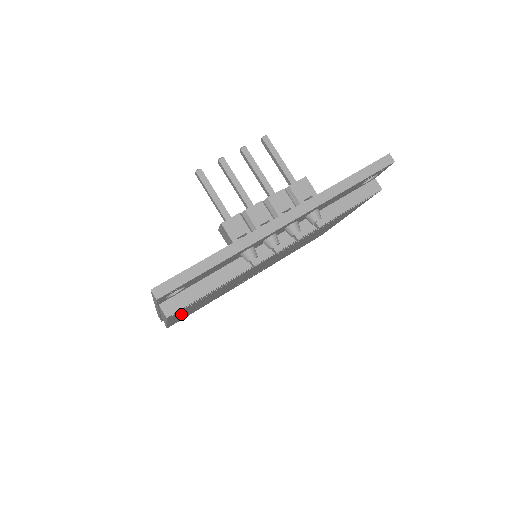
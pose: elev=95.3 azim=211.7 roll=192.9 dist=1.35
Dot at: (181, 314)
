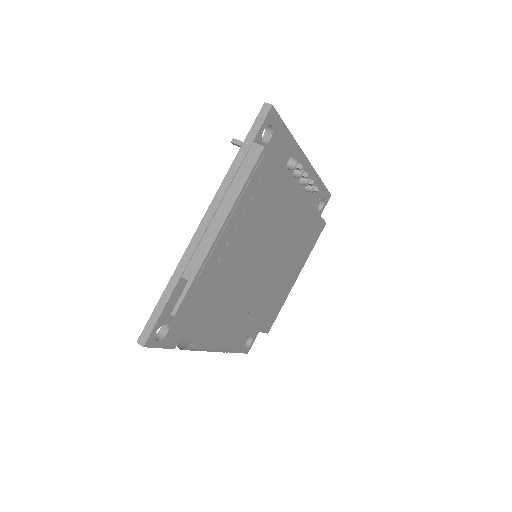
Dot at: (239, 212)
